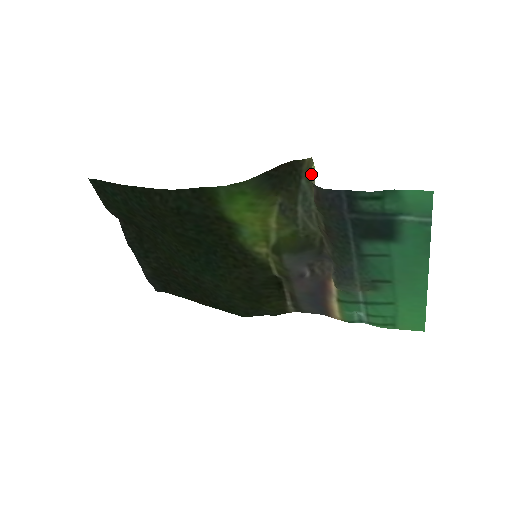
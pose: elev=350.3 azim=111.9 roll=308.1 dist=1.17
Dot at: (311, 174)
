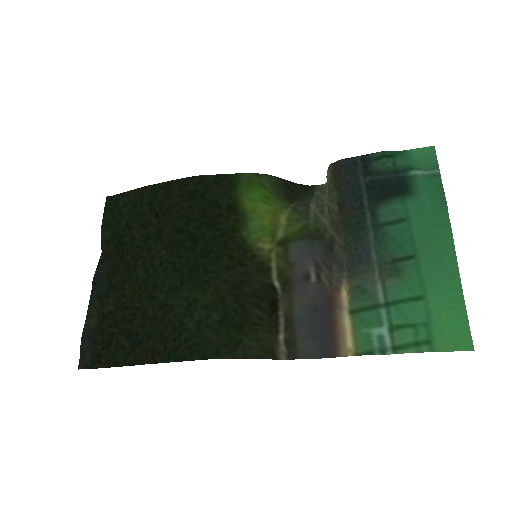
Dot at: (324, 188)
